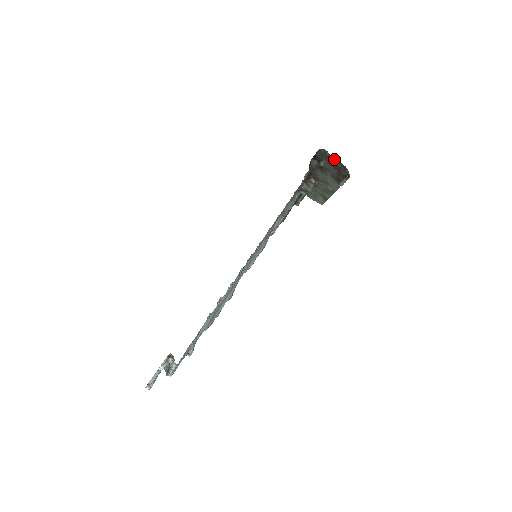
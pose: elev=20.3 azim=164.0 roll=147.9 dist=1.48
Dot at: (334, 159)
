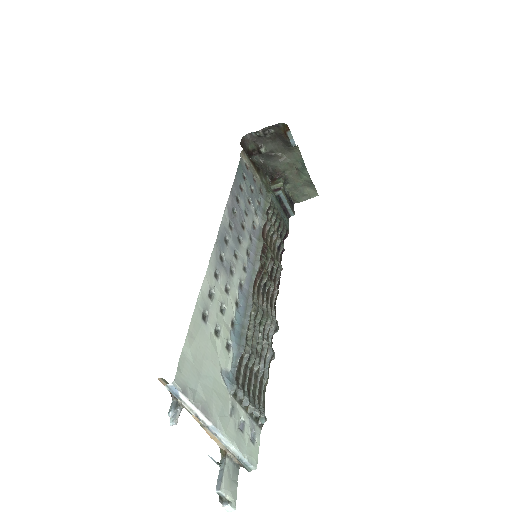
Dot at: (263, 131)
